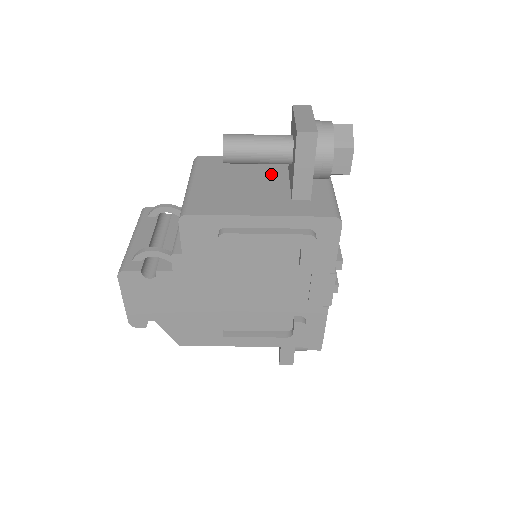
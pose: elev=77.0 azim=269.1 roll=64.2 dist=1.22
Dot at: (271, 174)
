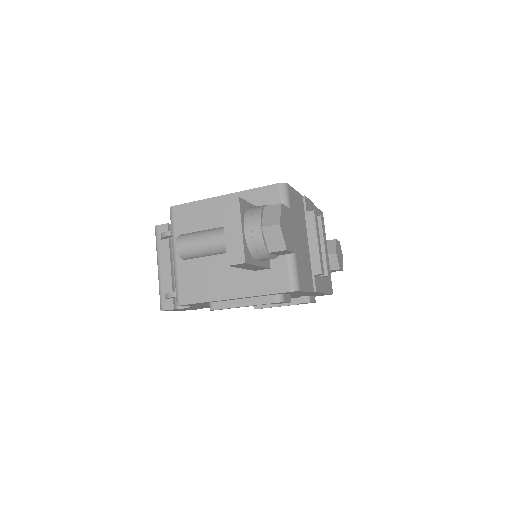
Dot at: occluded
